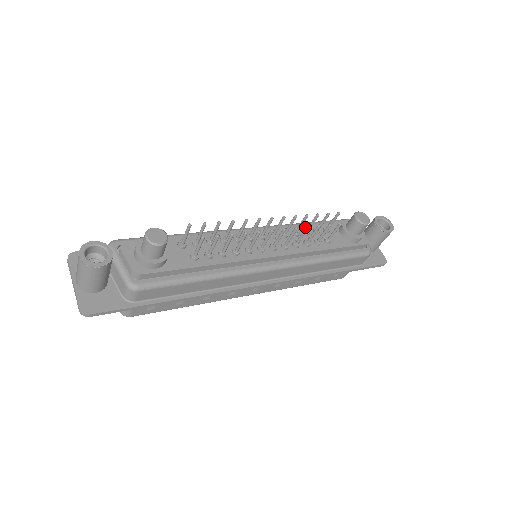
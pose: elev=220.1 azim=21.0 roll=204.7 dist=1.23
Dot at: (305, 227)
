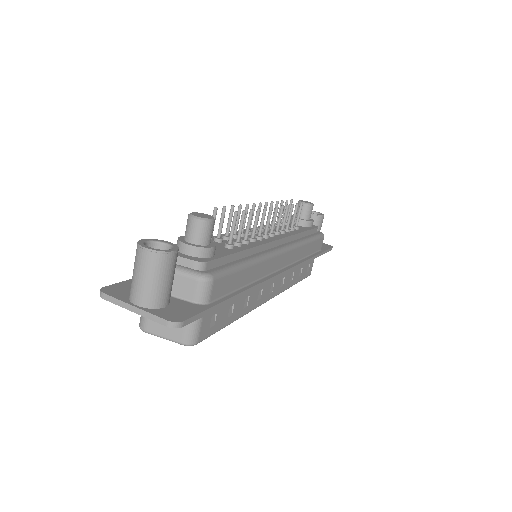
Dot at: occluded
